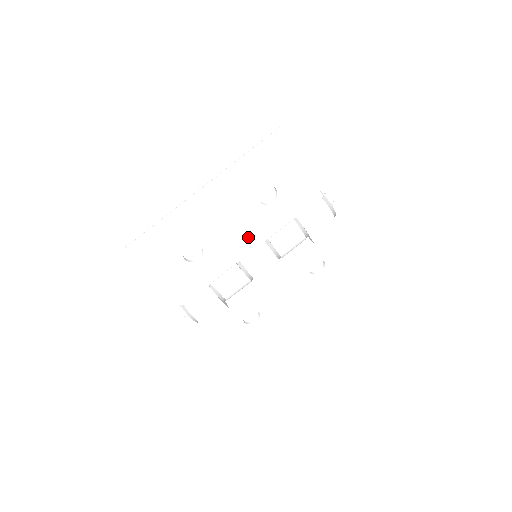
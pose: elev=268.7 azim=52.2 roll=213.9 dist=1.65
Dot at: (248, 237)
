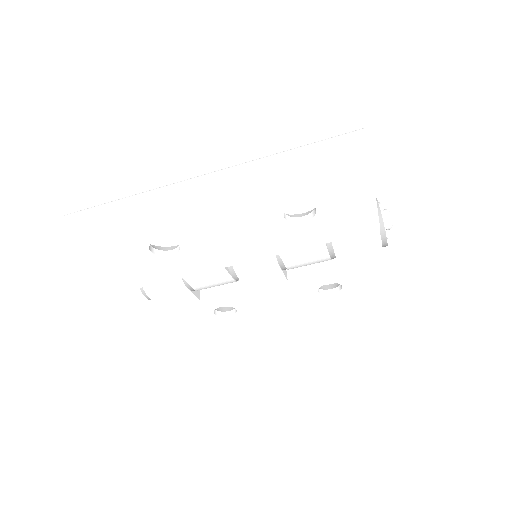
Dot at: (250, 248)
